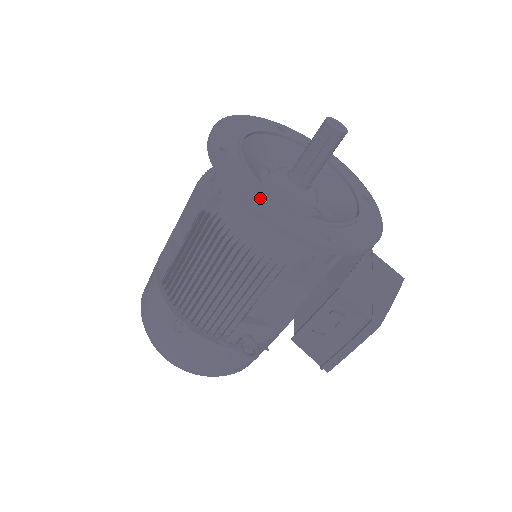
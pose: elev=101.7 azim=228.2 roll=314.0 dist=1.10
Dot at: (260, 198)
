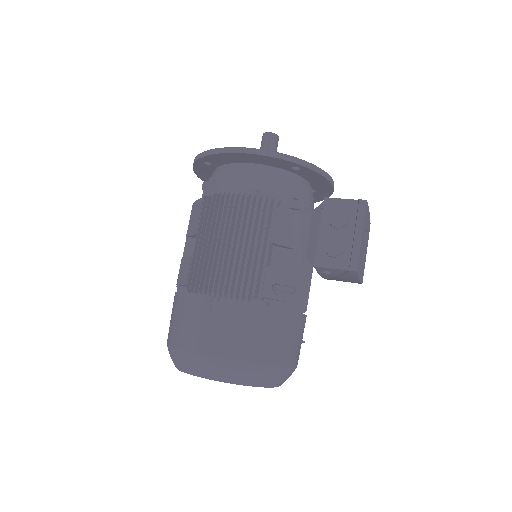
Dot at: occluded
